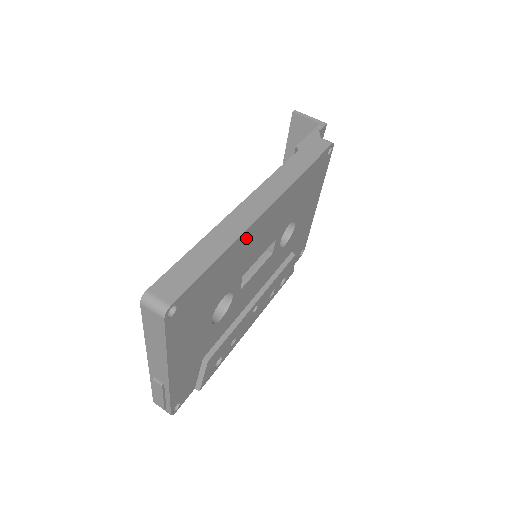
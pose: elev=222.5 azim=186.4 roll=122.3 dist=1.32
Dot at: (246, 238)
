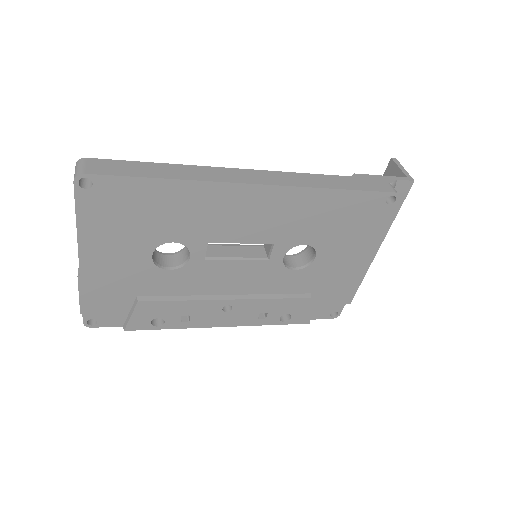
Dot at: (214, 193)
